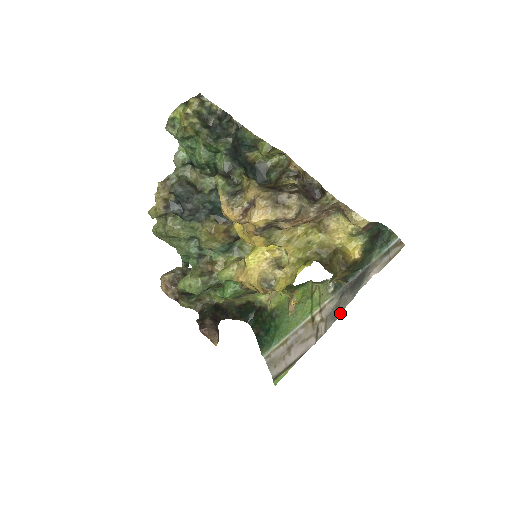
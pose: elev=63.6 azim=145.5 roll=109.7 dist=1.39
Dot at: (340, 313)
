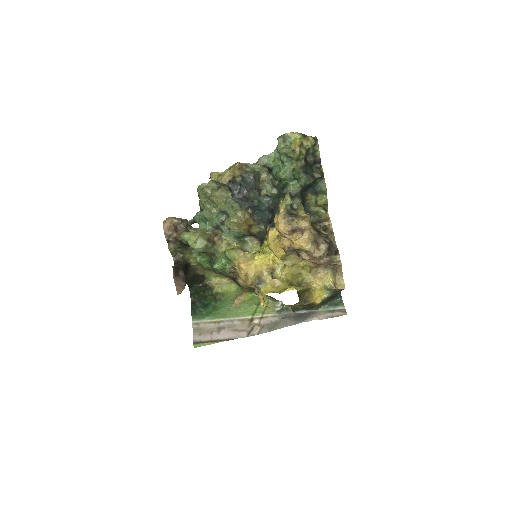
Dot at: (278, 328)
